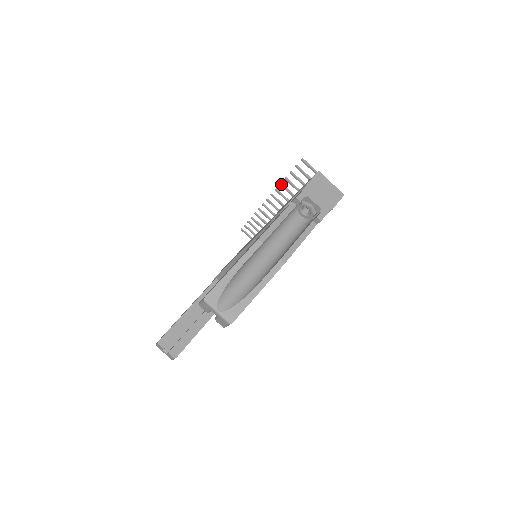
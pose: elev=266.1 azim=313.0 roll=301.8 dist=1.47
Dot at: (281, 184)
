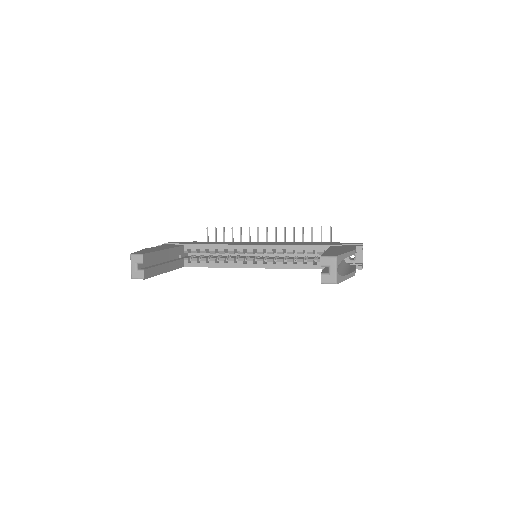
Dot at: (294, 228)
